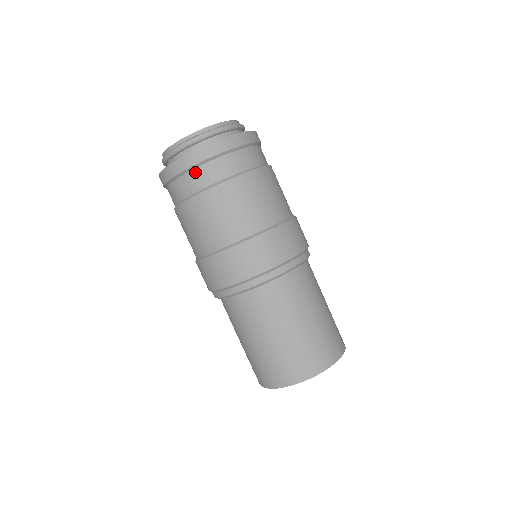
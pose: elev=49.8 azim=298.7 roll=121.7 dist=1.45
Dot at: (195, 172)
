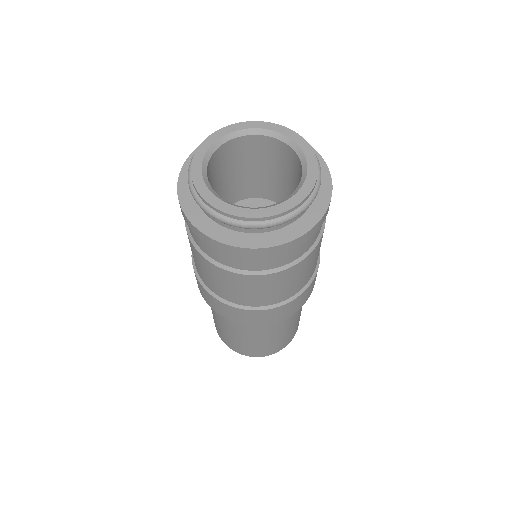
Dot at: (254, 259)
